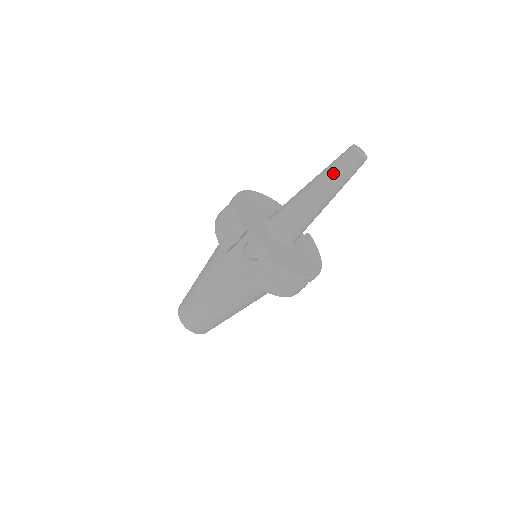
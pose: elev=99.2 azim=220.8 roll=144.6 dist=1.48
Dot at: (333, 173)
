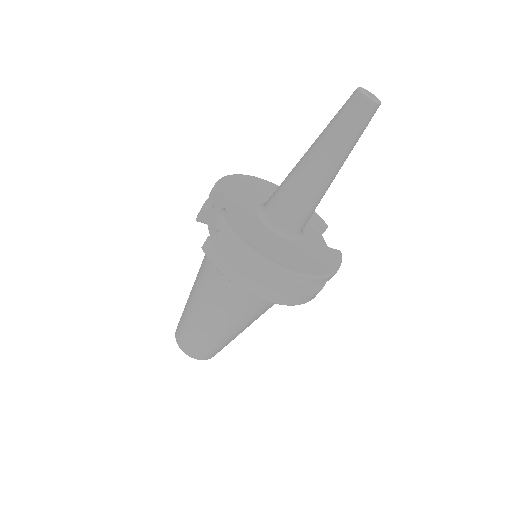
Dot at: (330, 124)
